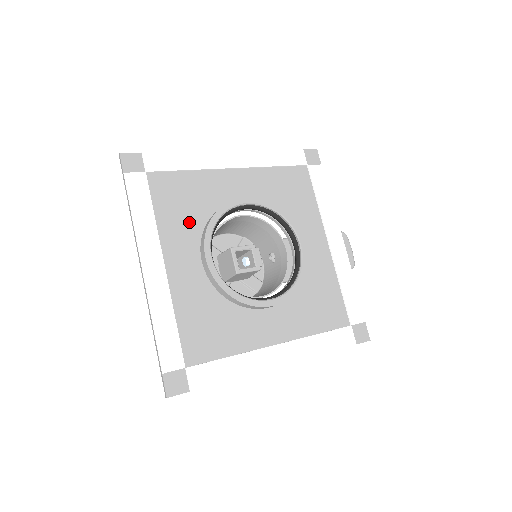
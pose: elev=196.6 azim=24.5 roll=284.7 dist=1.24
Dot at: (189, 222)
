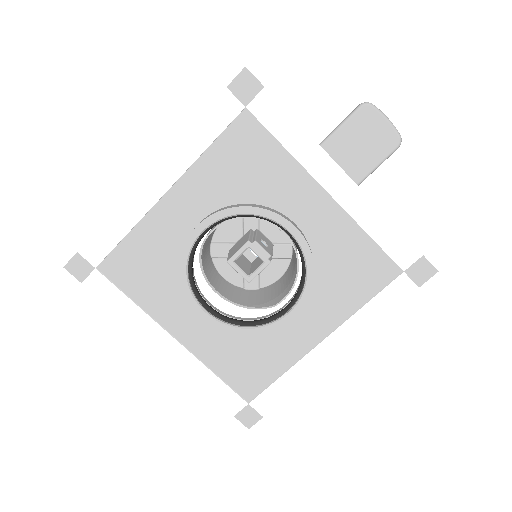
Dot at: (166, 284)
